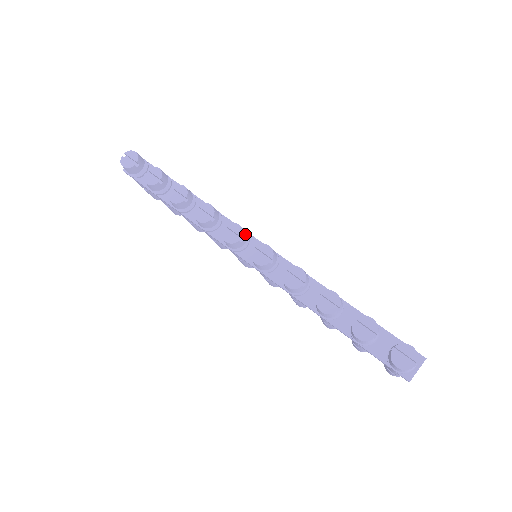
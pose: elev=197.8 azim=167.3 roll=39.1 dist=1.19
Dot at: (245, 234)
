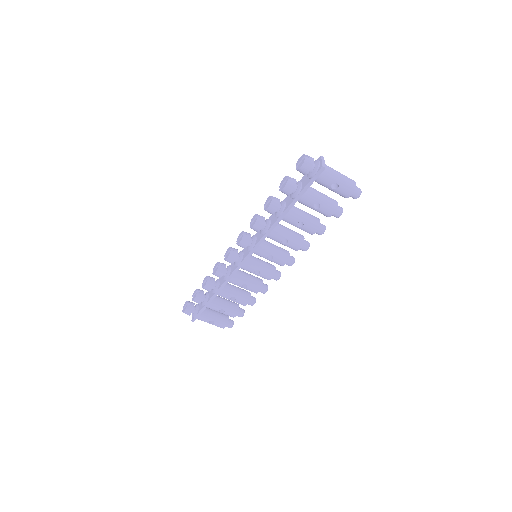
Dot at: (234, 249)
